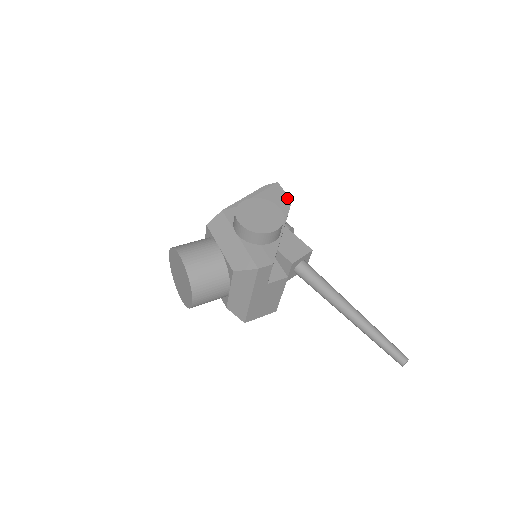
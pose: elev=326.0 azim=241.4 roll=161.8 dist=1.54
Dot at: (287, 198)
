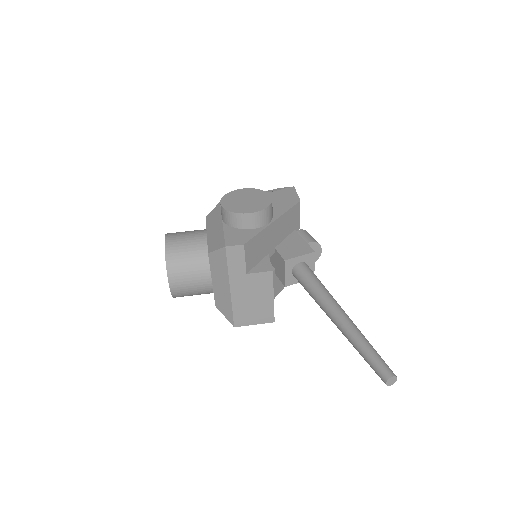
Dot at: (296, 198)
